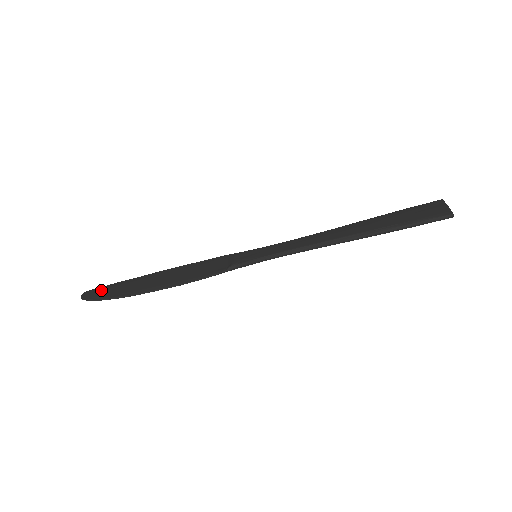
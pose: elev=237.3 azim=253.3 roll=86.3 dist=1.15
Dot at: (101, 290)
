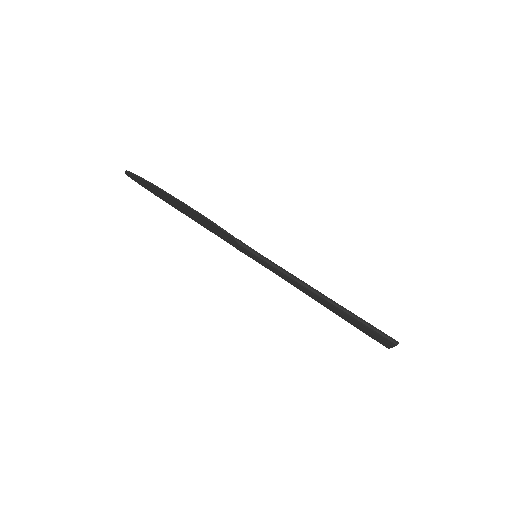
Dot at: occluded
